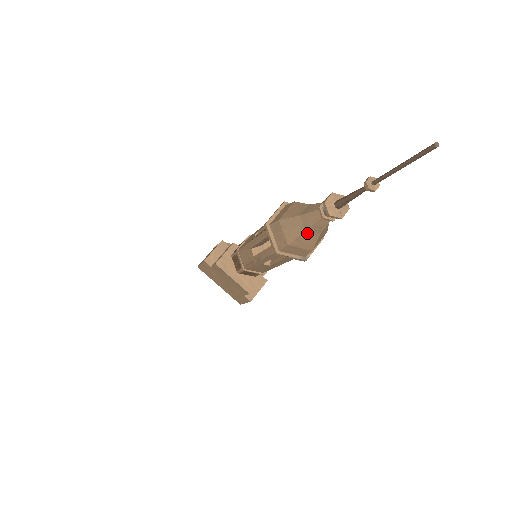
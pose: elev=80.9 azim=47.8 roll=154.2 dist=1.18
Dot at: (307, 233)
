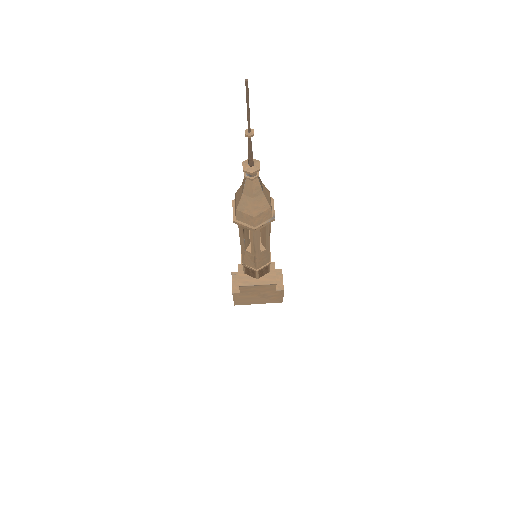
Dot at: (256, 199)
